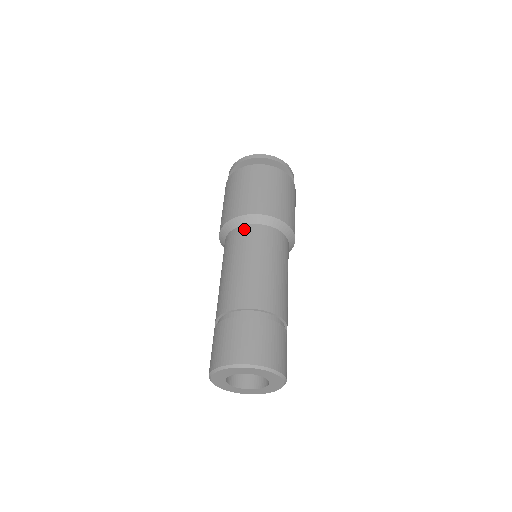
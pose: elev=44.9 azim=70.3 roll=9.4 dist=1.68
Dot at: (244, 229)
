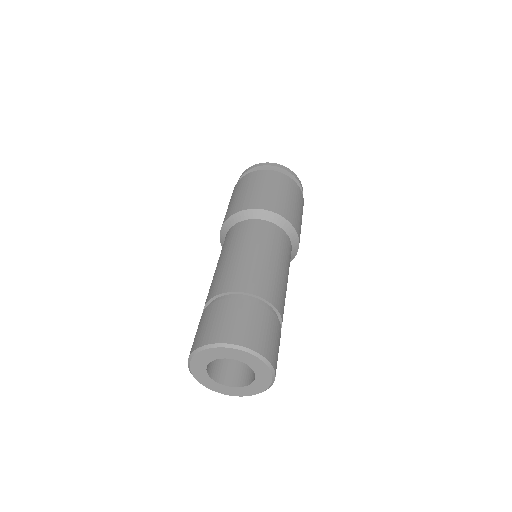
Dot at: (231, 230)
